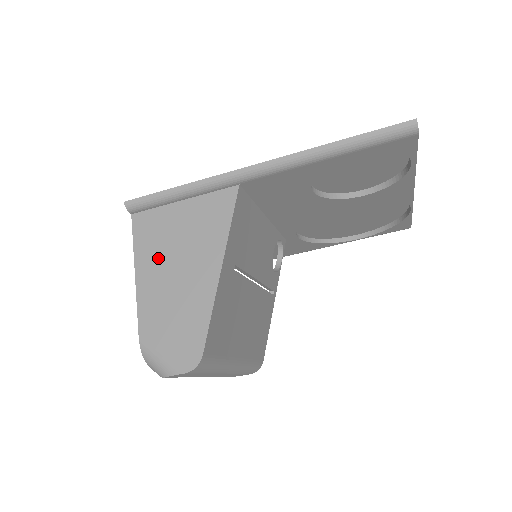
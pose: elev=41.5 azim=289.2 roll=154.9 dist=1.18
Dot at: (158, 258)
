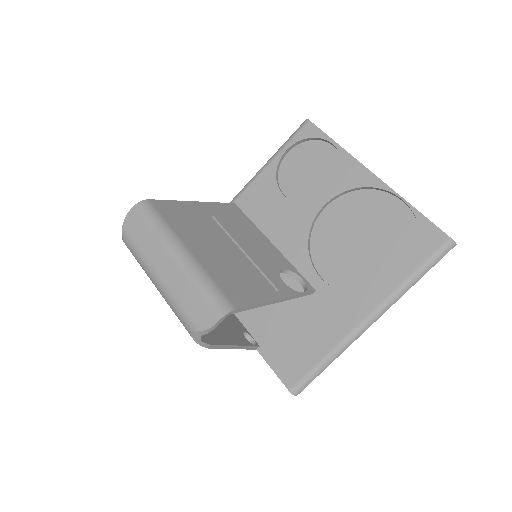
Dot at: occluded
